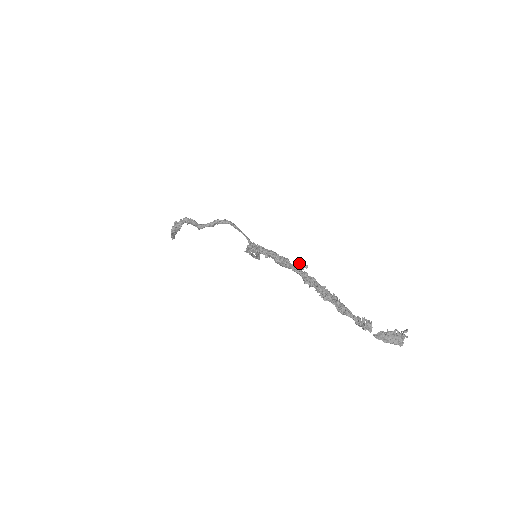
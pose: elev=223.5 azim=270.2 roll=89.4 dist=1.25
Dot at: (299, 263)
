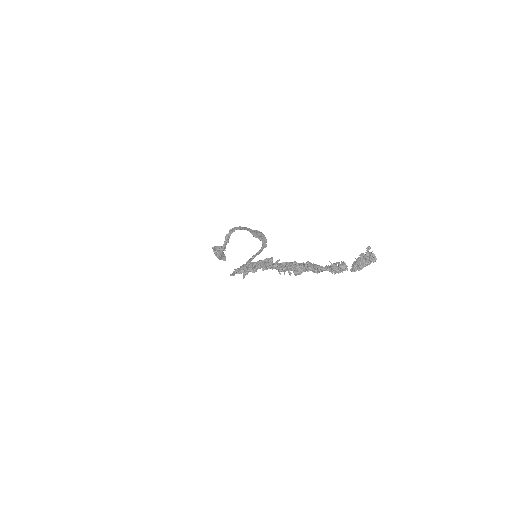
Dot at: (266, 261)
